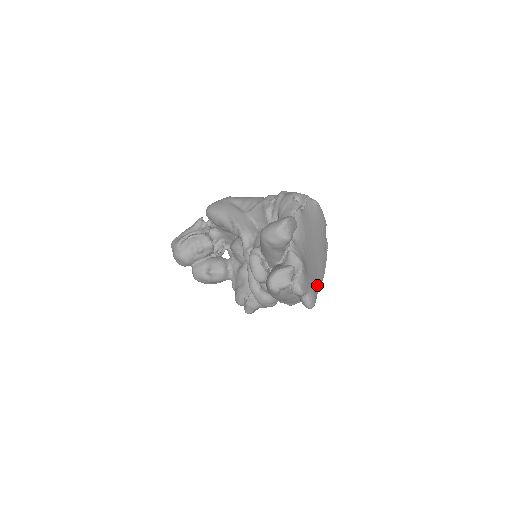
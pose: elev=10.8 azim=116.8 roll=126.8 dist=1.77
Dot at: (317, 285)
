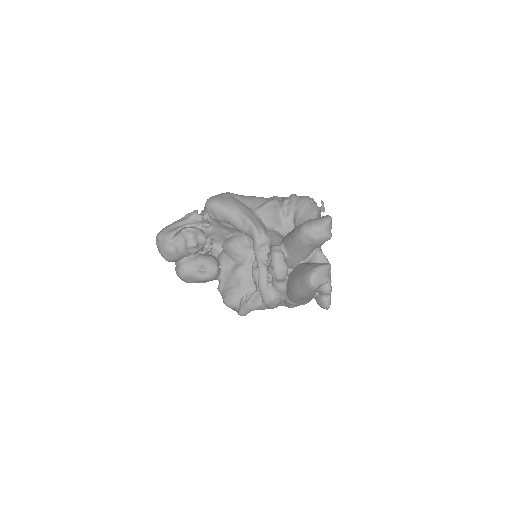
Dot at: occluded
